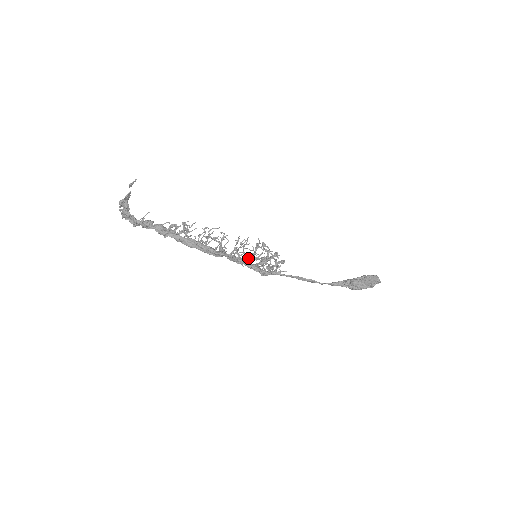
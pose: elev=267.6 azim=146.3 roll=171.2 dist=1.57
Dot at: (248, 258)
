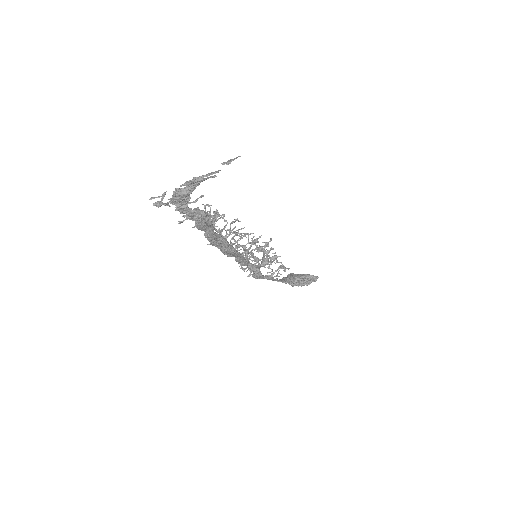
Dot at: occluded
